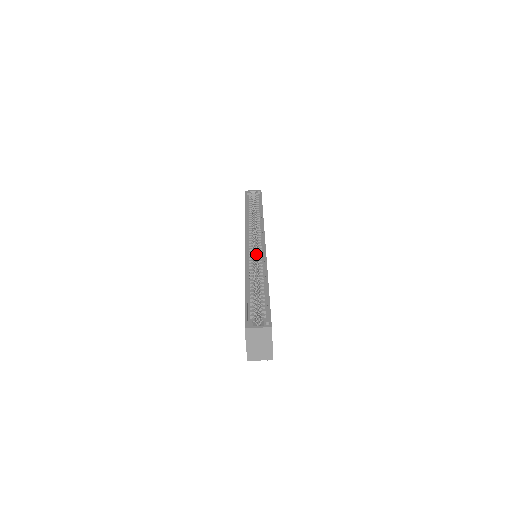
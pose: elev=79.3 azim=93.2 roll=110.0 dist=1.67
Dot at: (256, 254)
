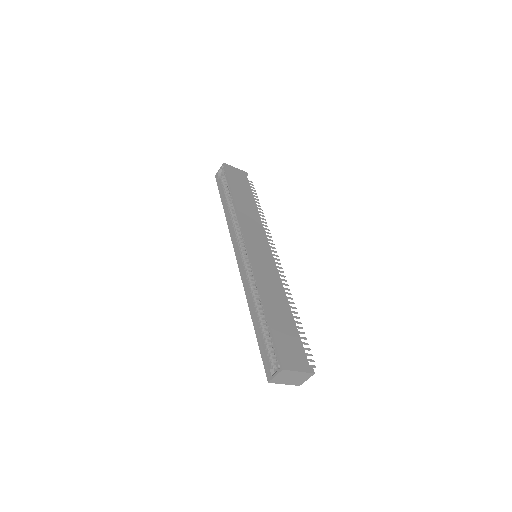
Dot at: occluded
